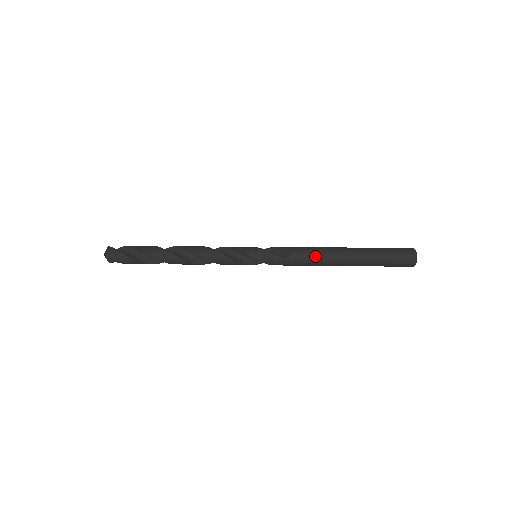
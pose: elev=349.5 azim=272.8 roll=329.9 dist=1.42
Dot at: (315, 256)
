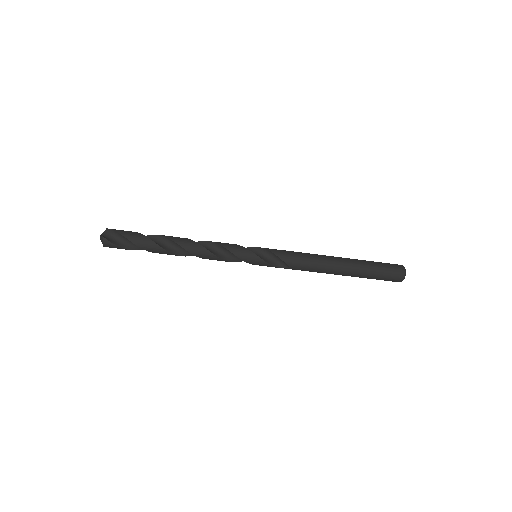
Dot at: occluded
